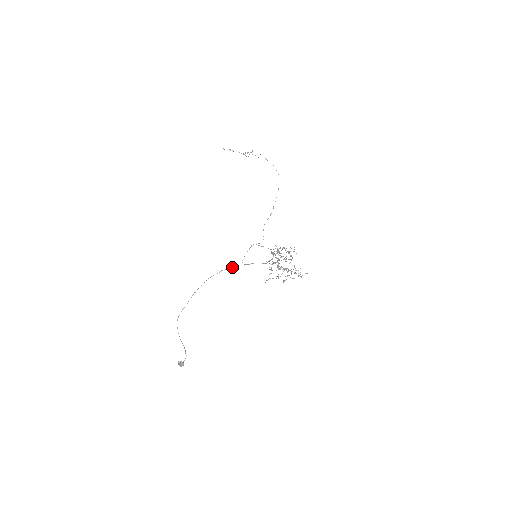
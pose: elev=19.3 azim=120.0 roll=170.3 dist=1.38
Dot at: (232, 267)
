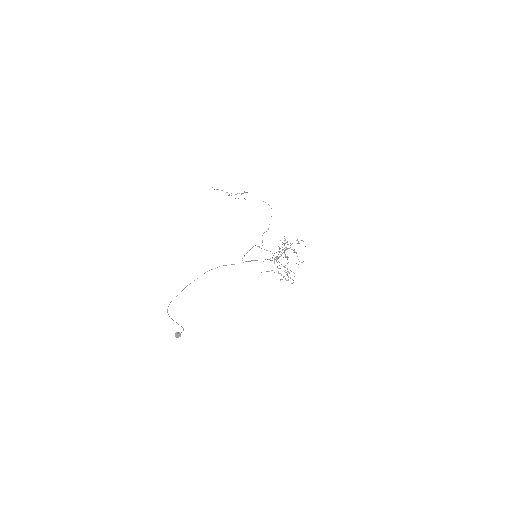
Dot at: (231, 264)
